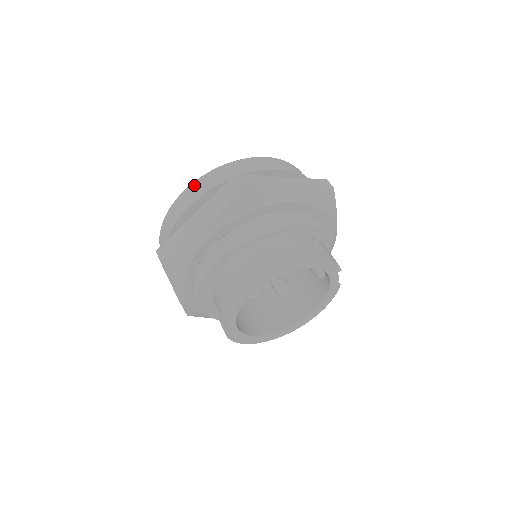
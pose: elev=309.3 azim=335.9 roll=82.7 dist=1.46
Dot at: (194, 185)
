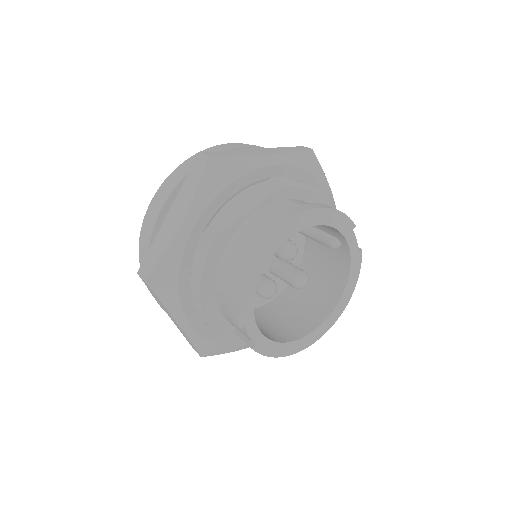
Dot at: (160, 190)
